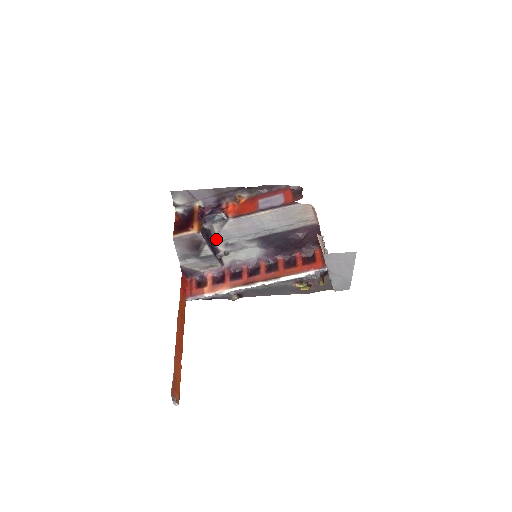
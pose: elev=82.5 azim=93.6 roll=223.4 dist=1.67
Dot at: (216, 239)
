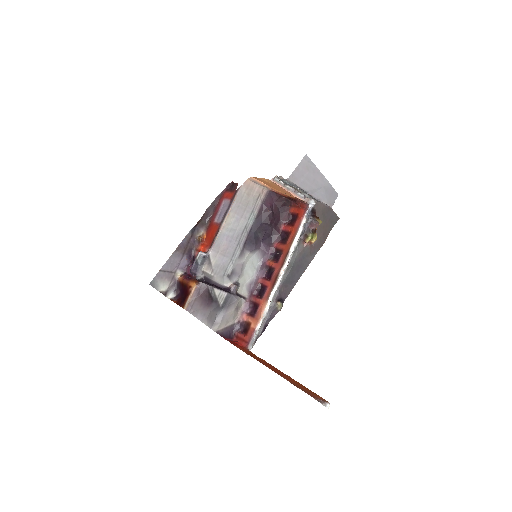
Dot at: (217, 281)
